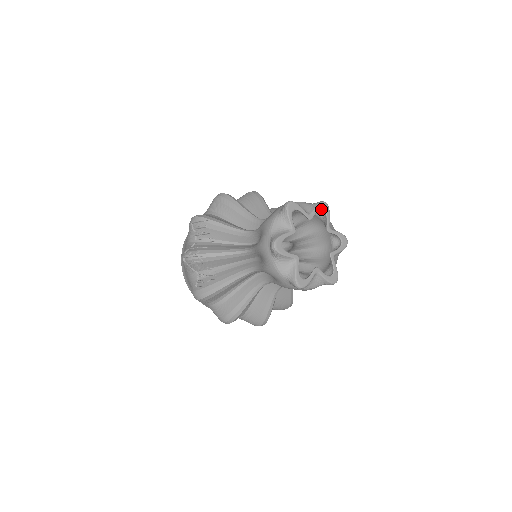
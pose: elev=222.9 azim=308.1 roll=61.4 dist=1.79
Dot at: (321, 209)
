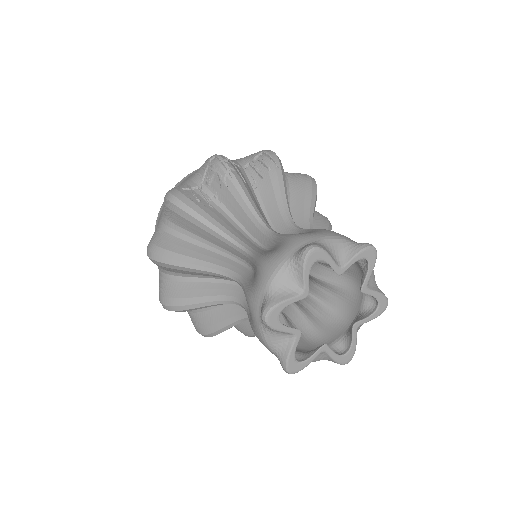
Dot at: (378, 302)
